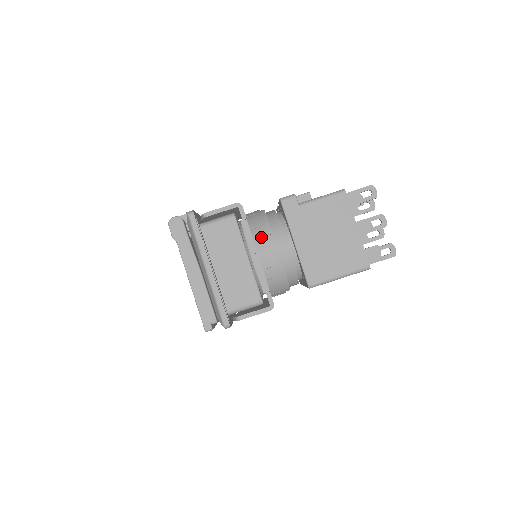
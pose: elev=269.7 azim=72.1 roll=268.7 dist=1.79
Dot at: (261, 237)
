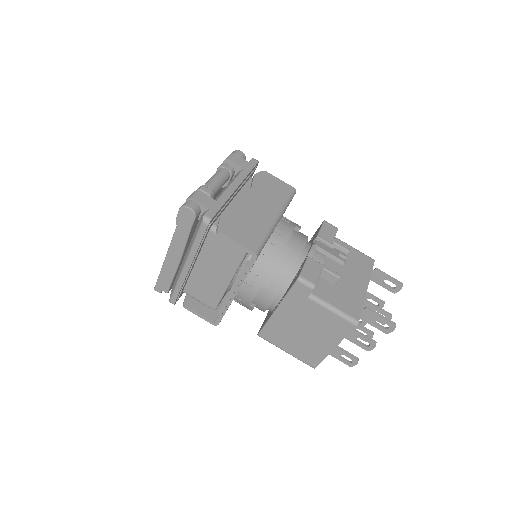
Dot at: (255, 281)
